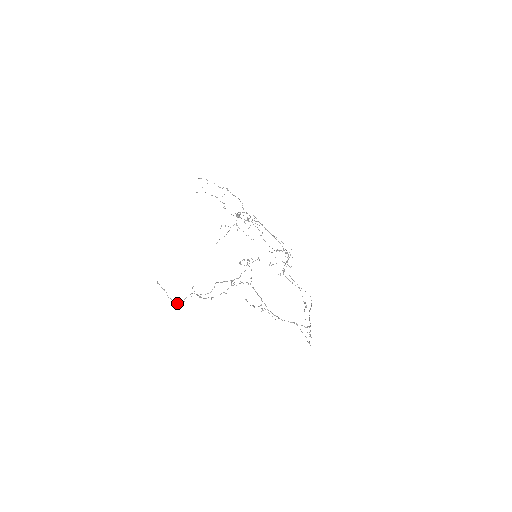
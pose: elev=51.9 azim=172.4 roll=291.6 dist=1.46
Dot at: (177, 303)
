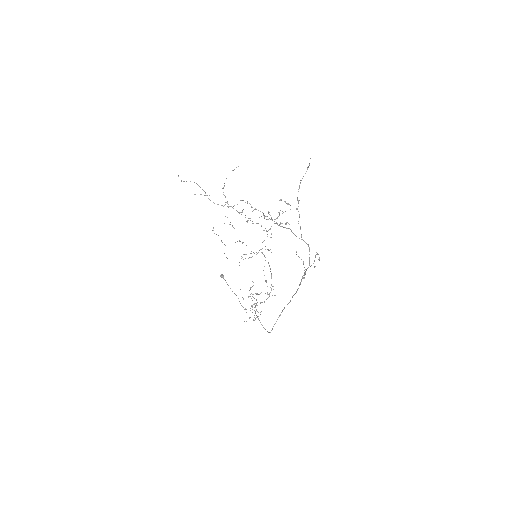
Dot at: (194, 182)
